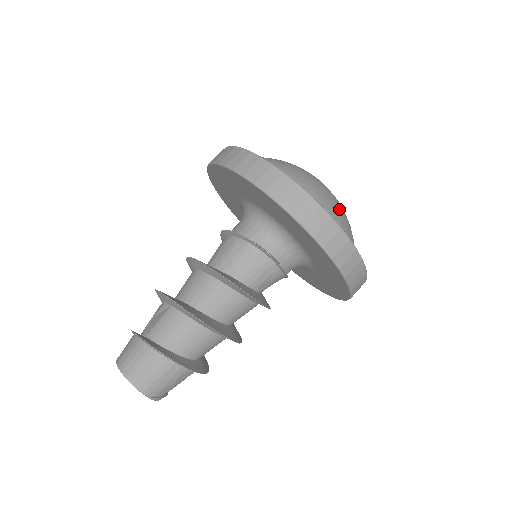
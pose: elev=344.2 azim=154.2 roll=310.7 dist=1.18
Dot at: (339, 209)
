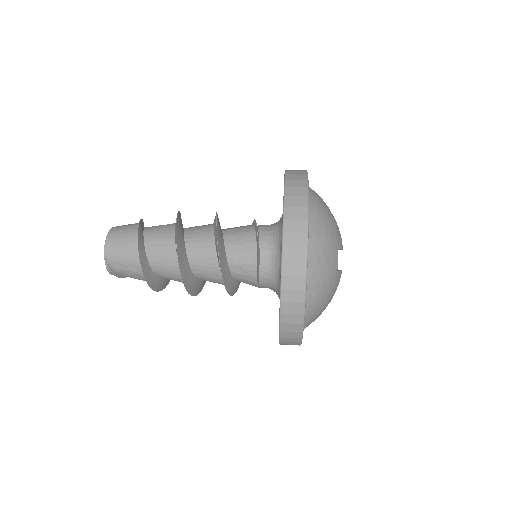
Dot at: (329, 256)
